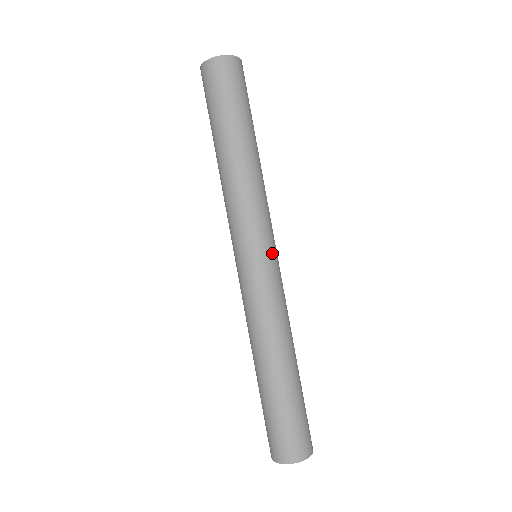
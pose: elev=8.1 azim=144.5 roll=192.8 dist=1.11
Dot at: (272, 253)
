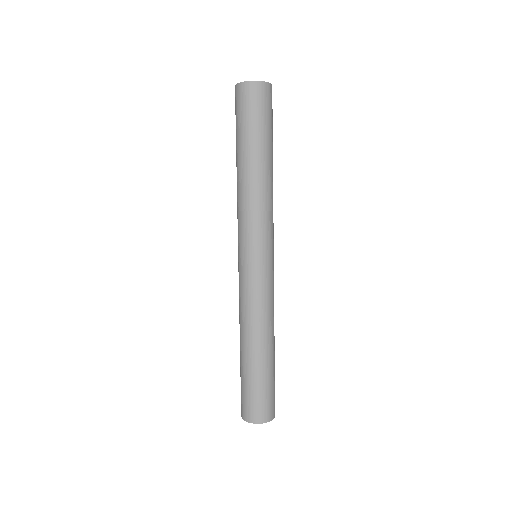
Dot at: occluded
